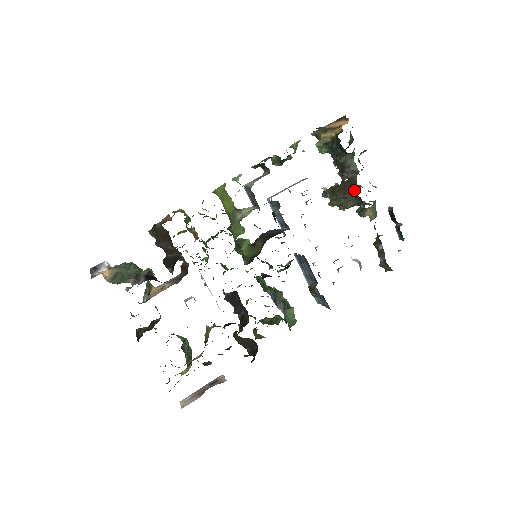
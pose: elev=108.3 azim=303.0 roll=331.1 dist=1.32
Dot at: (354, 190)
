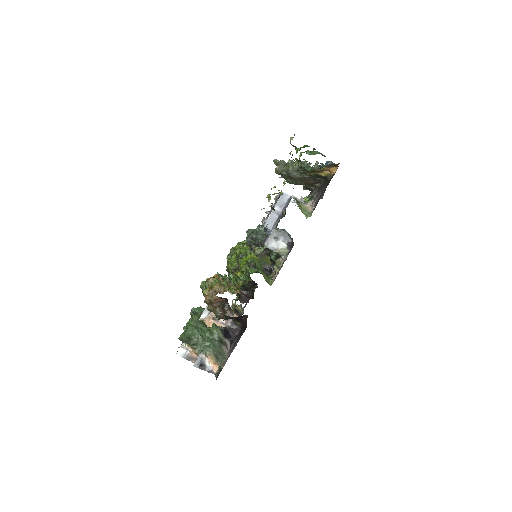
Dot at: (315, 184)
